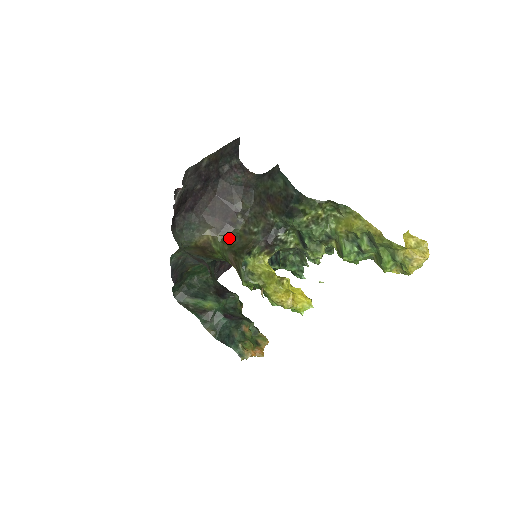
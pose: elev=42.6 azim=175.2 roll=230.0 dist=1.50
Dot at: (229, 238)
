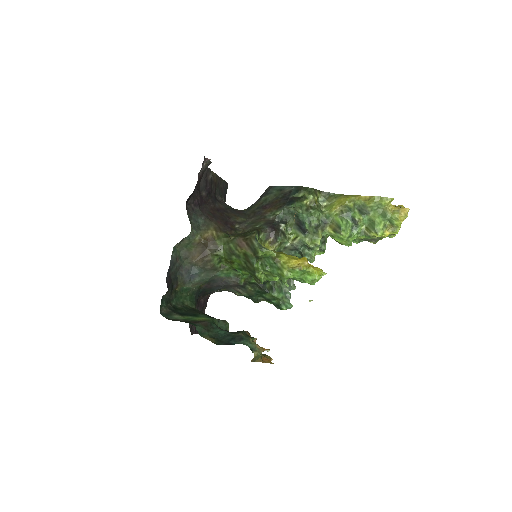
Dot at: (232, 235)
